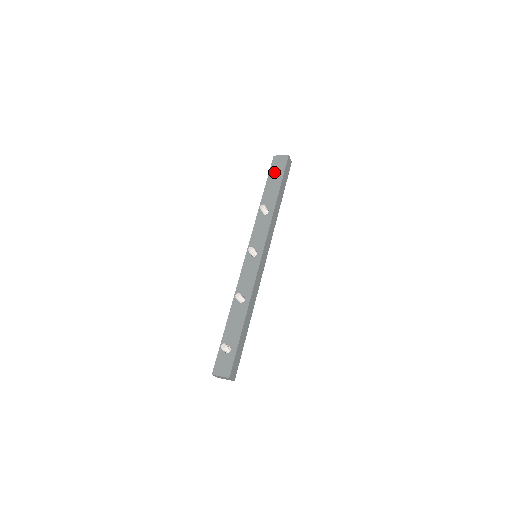
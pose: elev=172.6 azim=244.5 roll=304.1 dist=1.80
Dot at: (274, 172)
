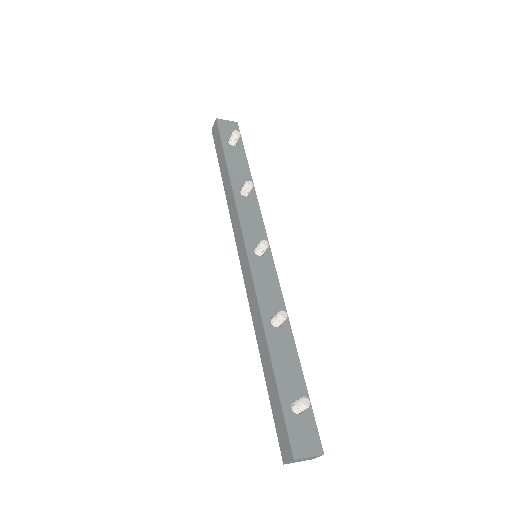
Dot at: (235, 139)
